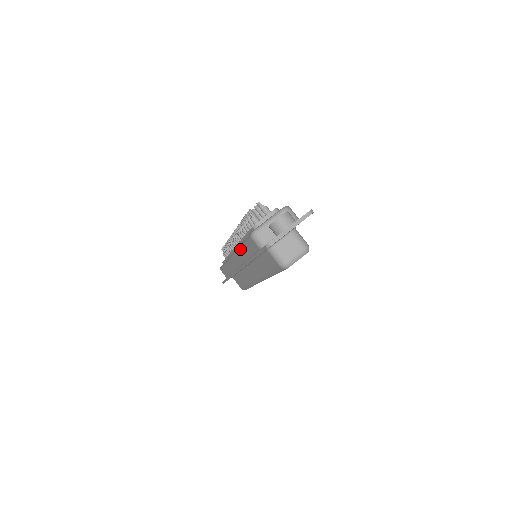
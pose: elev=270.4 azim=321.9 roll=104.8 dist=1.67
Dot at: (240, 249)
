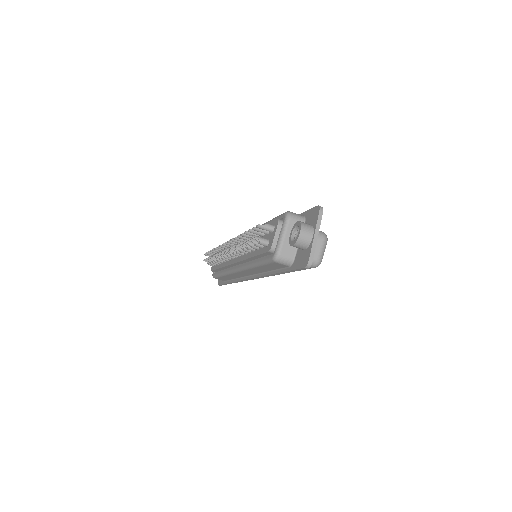
Dot at: (253, 268)
